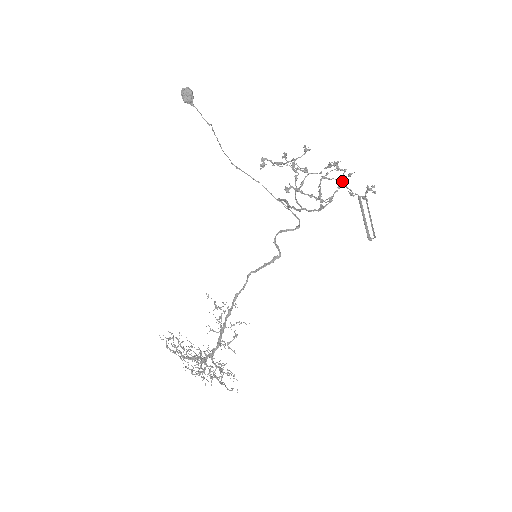
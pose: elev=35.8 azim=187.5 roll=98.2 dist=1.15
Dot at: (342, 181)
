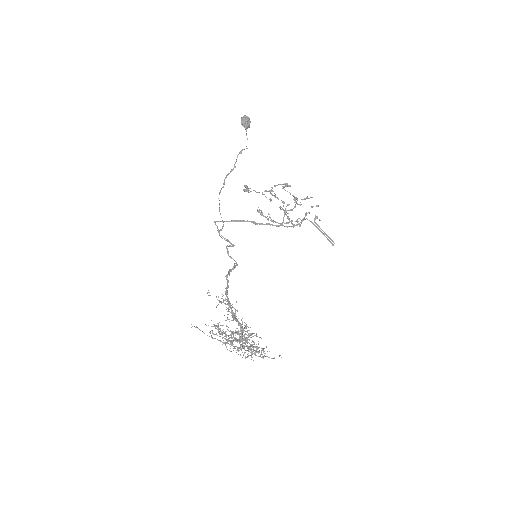
Dot at: occluded
